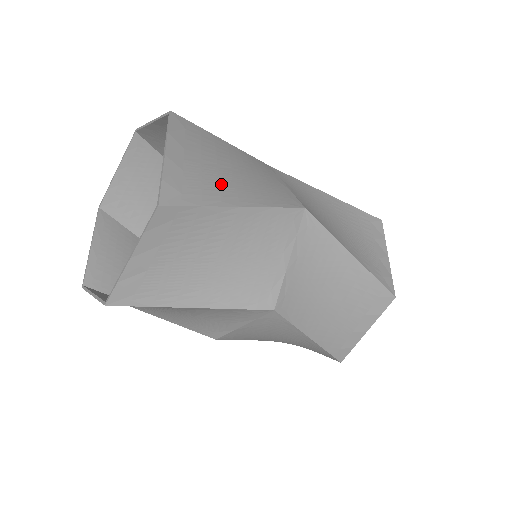
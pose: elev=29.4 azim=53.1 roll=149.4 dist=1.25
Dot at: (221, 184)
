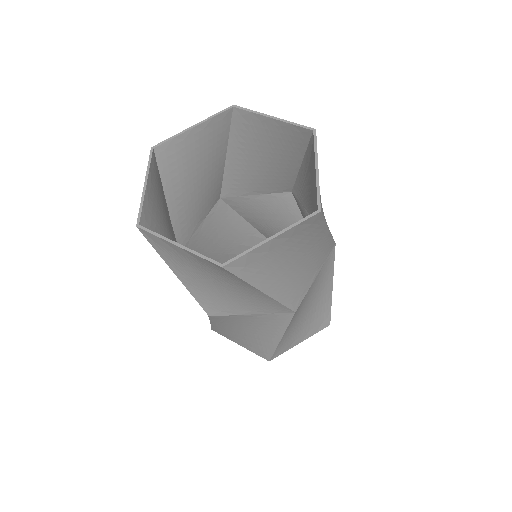
Dot at: occluded
